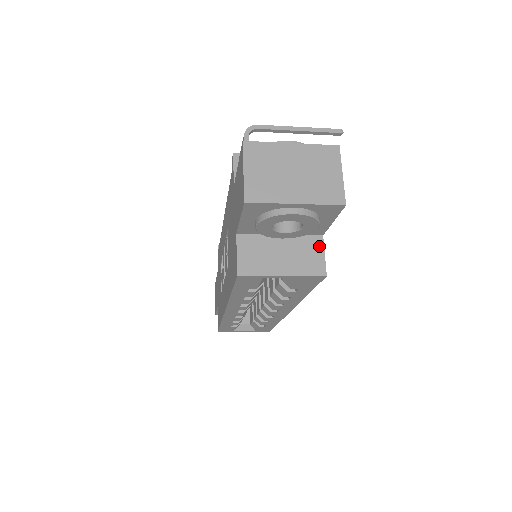
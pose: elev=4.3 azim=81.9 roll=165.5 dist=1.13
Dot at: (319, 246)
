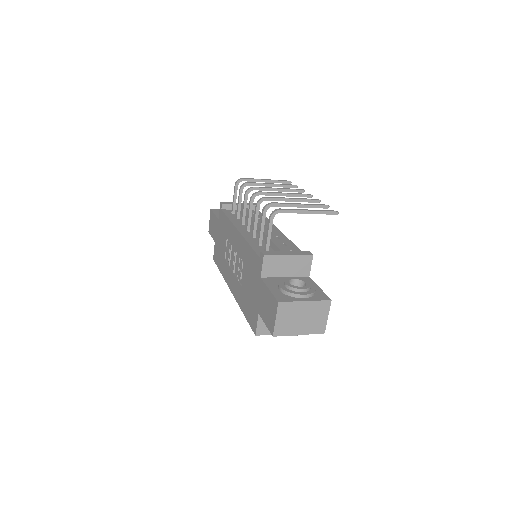
Dot at: occluded
